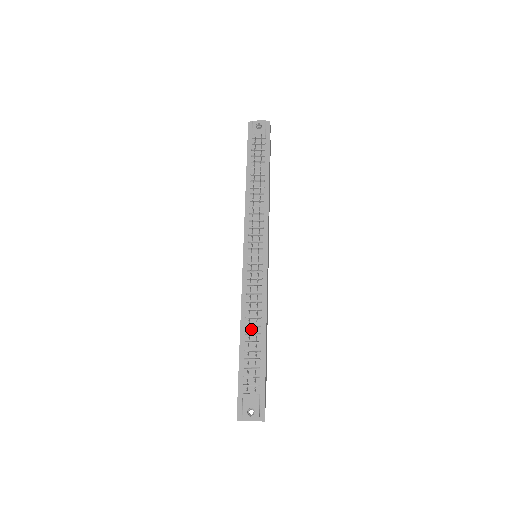
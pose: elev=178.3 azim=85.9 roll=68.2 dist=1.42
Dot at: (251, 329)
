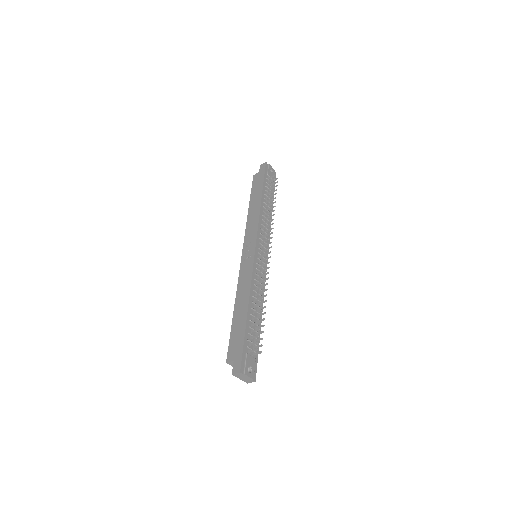
Dot at: (255, 307)
